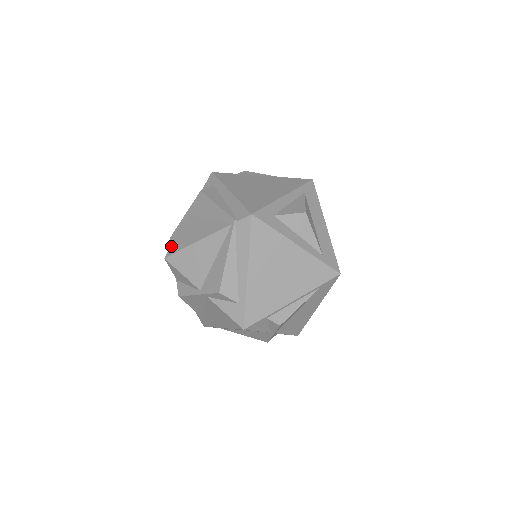
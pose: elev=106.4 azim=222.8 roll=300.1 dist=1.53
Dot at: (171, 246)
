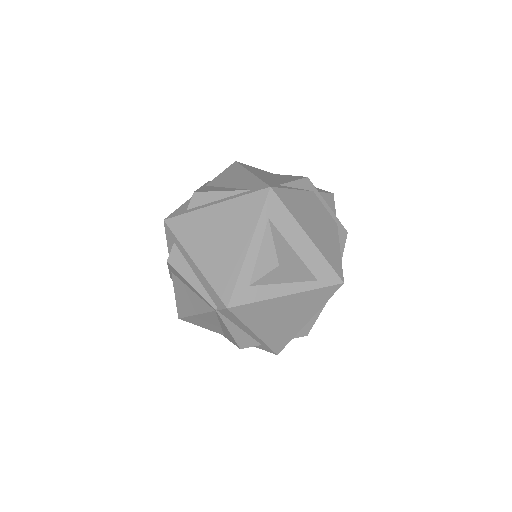
Dot at: (177, 307)
